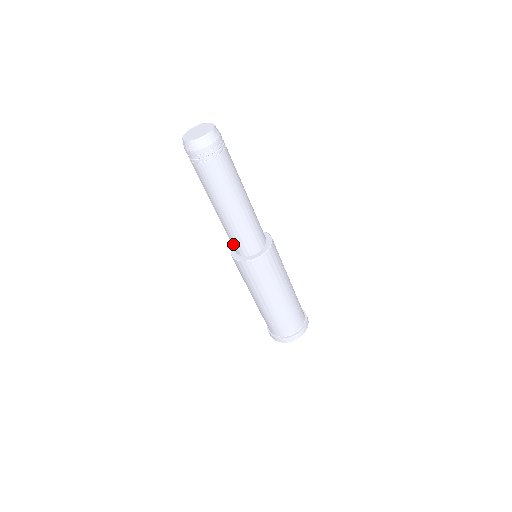
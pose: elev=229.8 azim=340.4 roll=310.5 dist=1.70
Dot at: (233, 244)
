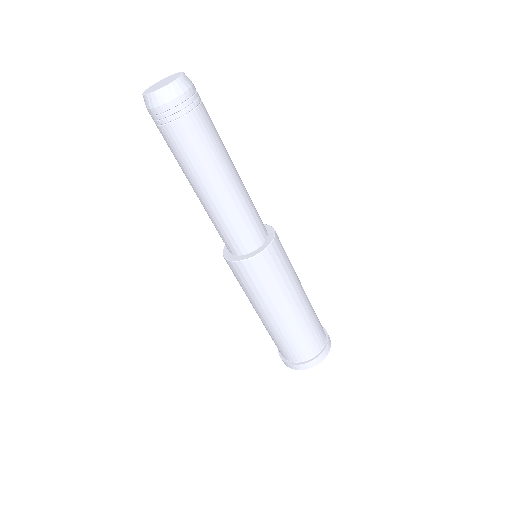
Dot at: occluded
